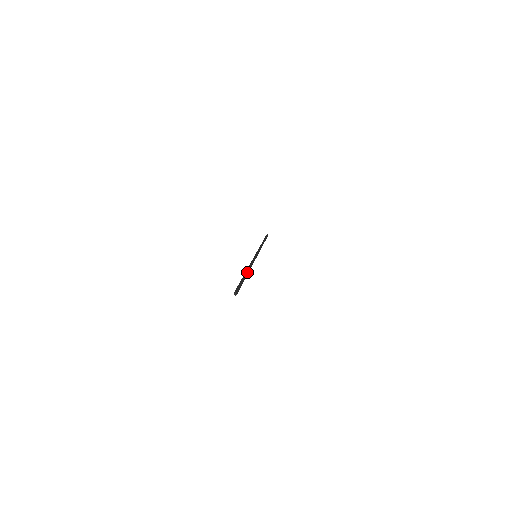
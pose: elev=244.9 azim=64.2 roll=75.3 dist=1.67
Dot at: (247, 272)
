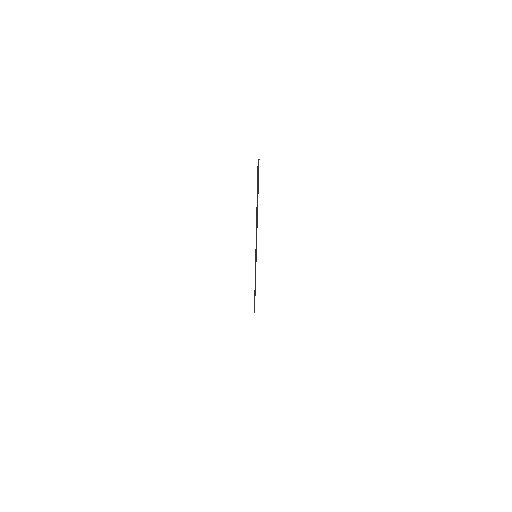
Dot at: occluded
